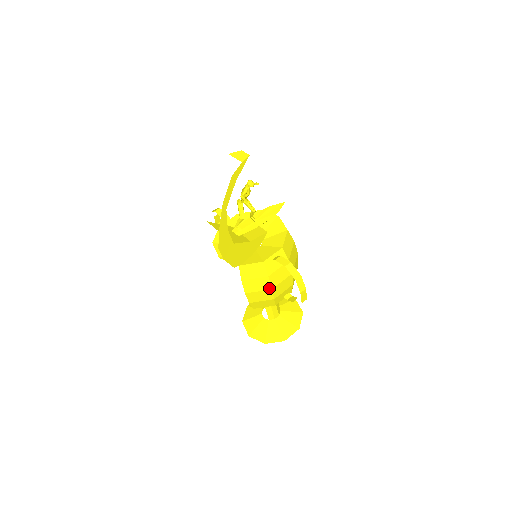
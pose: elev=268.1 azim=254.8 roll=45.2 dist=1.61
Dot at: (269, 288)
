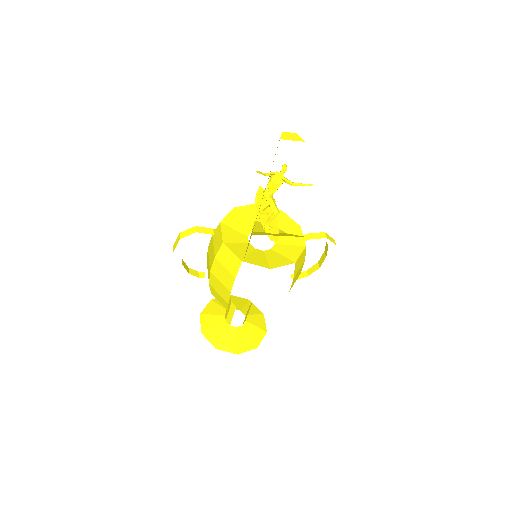
Dot at: occluded
